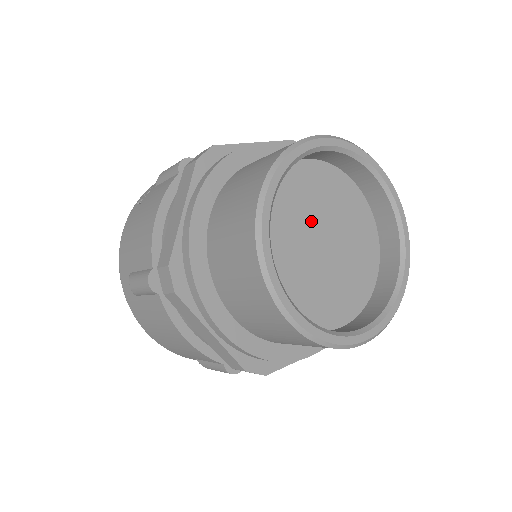
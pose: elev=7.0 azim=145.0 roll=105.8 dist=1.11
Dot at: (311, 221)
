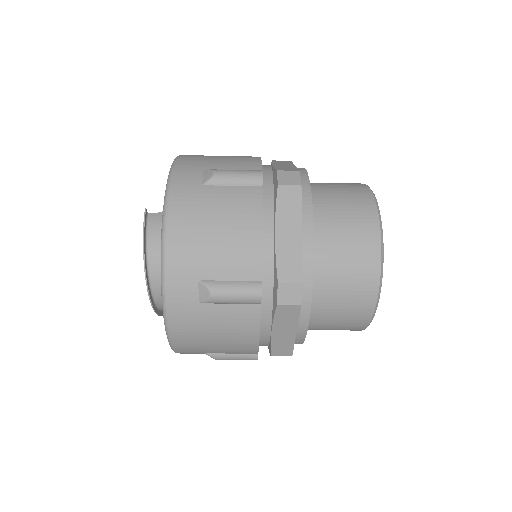
Dot at: occluded
